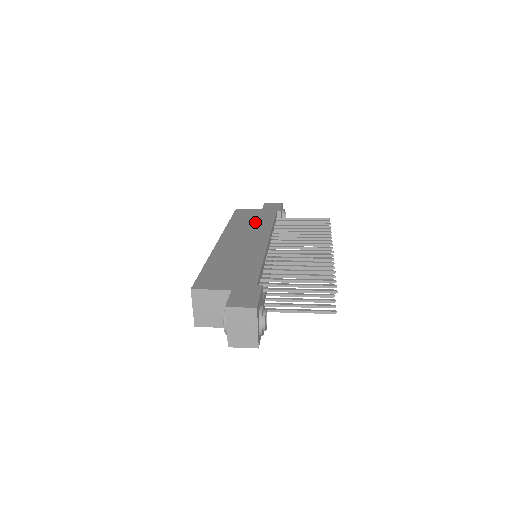
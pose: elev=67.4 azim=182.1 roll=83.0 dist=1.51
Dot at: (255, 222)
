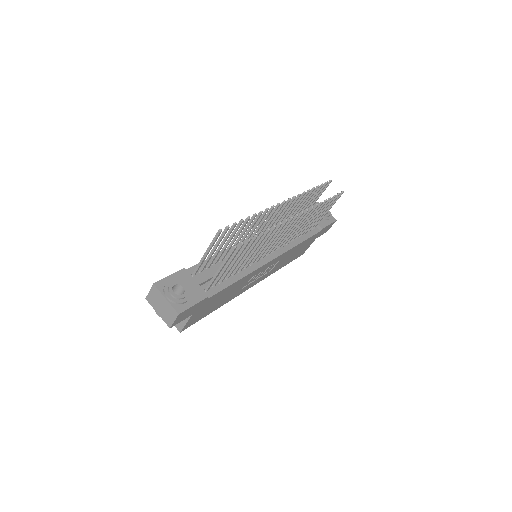
Dot at: occluded
